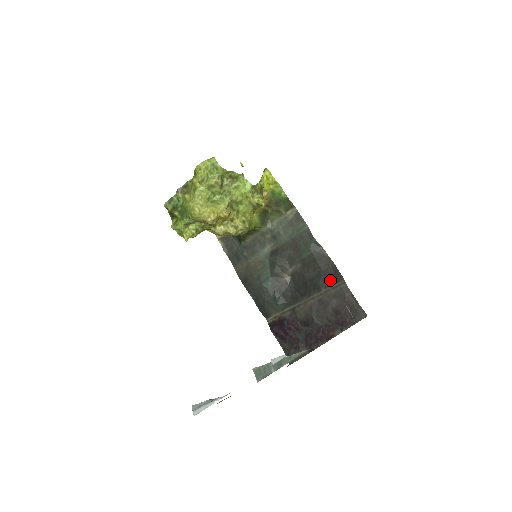
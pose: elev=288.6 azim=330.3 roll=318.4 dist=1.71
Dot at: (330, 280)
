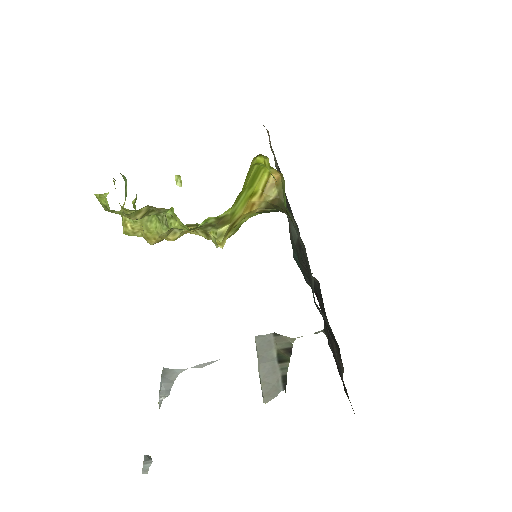
Dot at: (336, 347)
